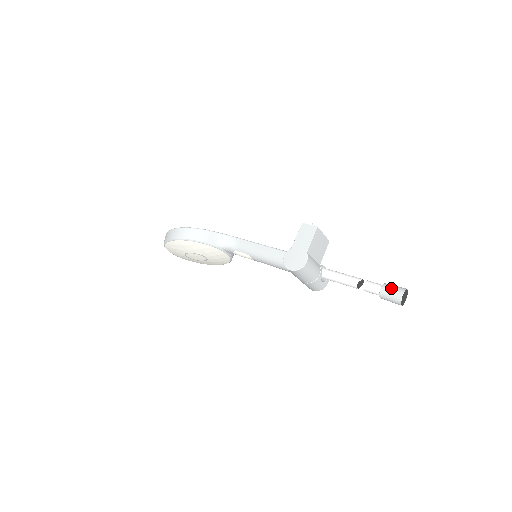
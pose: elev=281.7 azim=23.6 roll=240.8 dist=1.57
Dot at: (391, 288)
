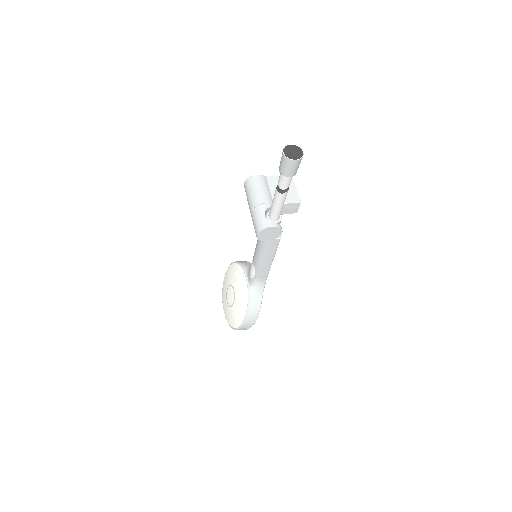
Dot at: occluded
